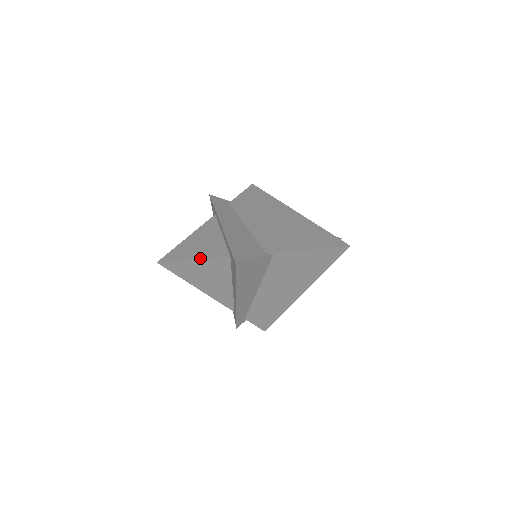
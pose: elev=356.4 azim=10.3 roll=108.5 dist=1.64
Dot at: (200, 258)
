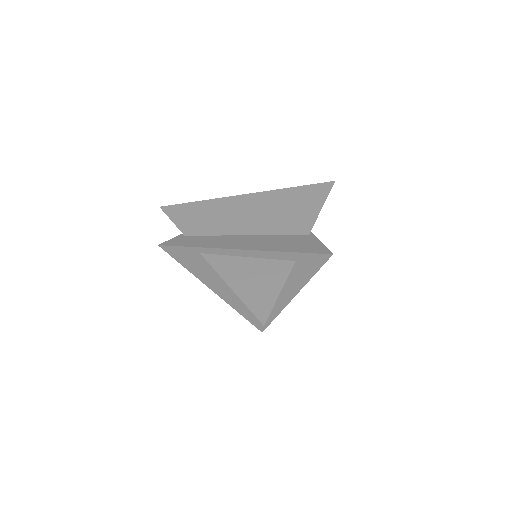
Dot at: occluded
